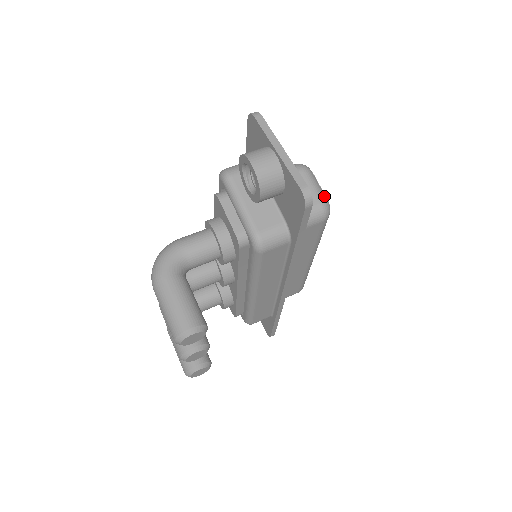
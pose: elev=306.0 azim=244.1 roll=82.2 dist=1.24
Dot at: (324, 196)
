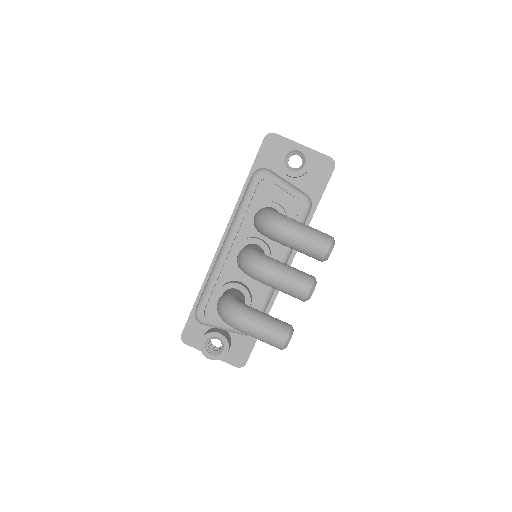
Dot at: occluded
